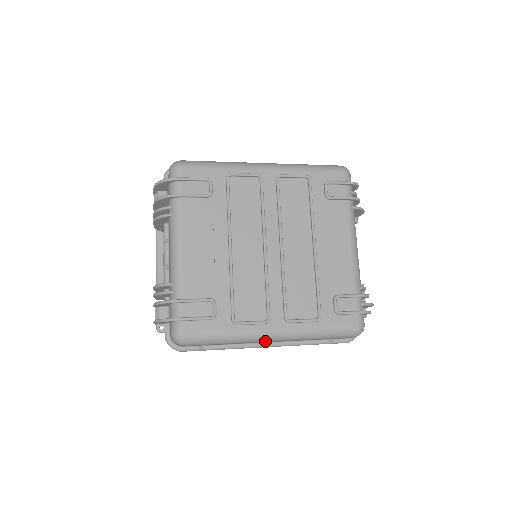
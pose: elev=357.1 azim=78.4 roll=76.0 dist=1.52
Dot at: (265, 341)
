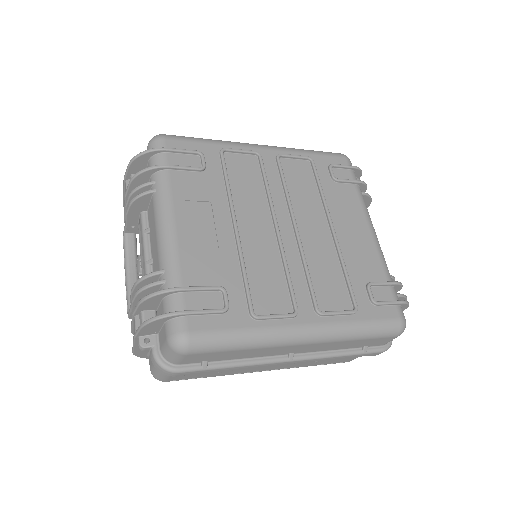
Dot at: (293, 344)
